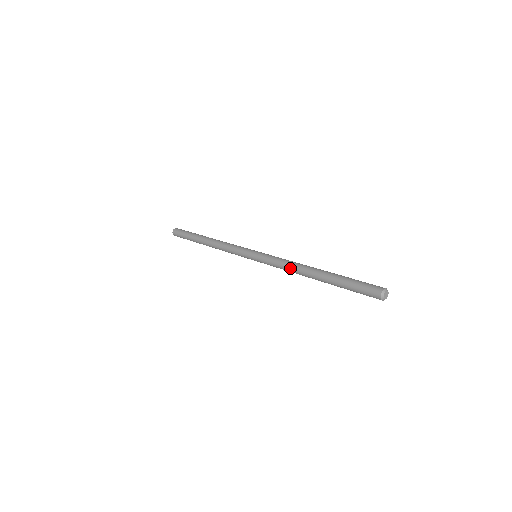
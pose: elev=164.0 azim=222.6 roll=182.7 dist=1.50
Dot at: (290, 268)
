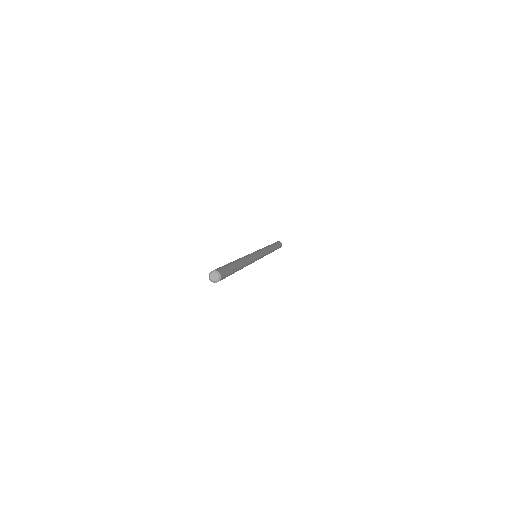
Dot at: occluded
